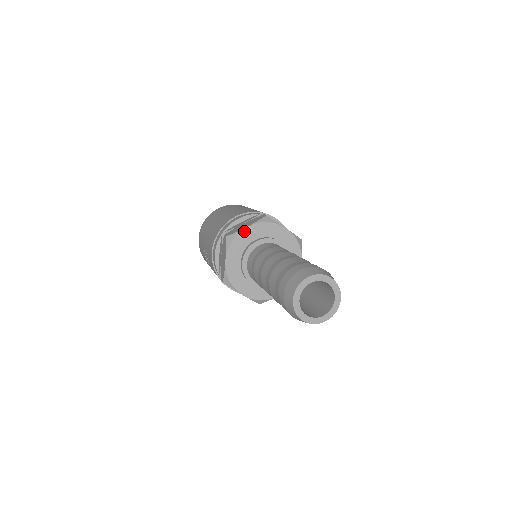
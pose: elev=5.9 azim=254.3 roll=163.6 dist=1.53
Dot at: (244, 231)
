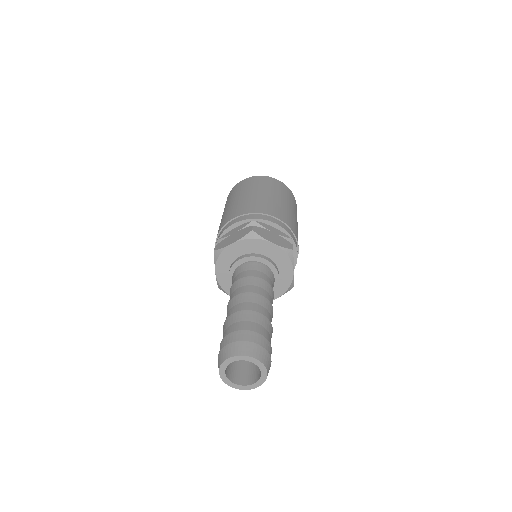
Dot at: (229, 248)
